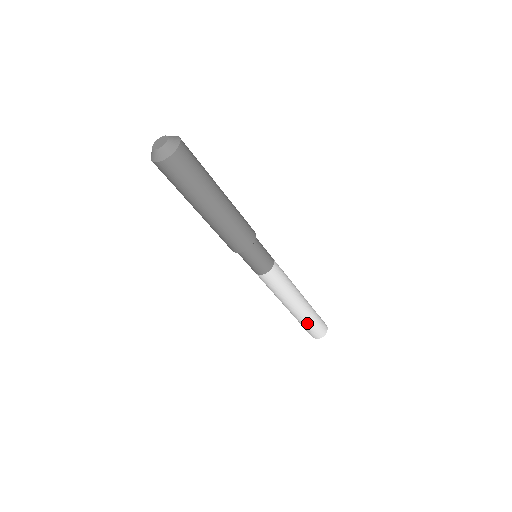
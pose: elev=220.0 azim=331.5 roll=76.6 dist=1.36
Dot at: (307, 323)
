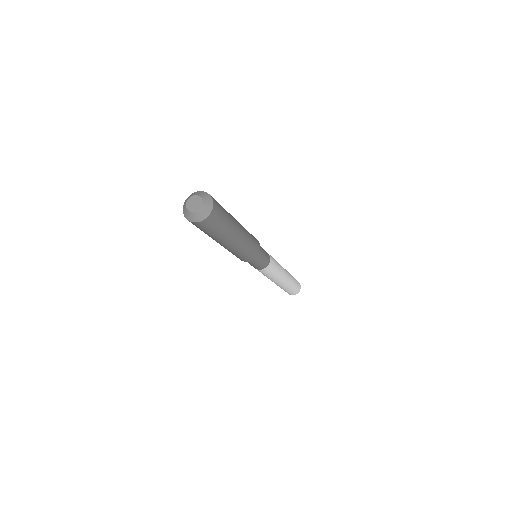
Dot at: (289, 288)
